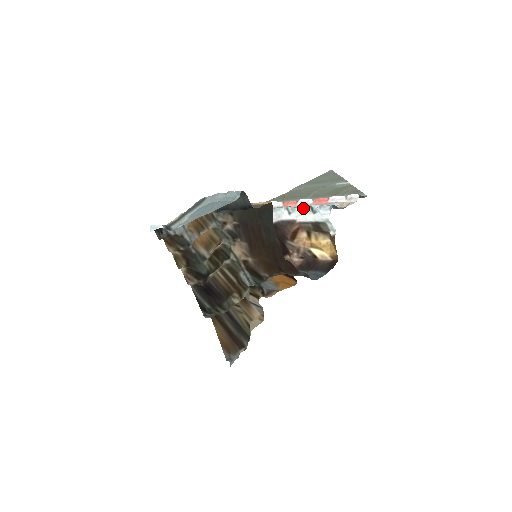
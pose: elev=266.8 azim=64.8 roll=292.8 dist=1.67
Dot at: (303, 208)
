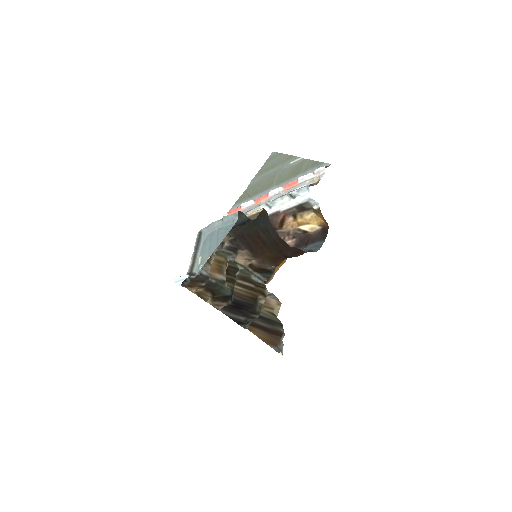
Dot at: (282, 198)
